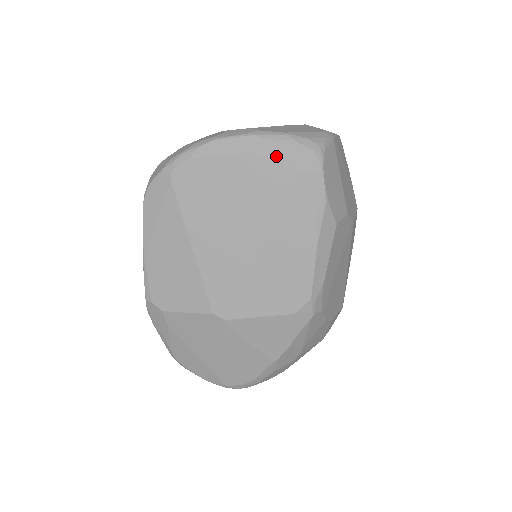
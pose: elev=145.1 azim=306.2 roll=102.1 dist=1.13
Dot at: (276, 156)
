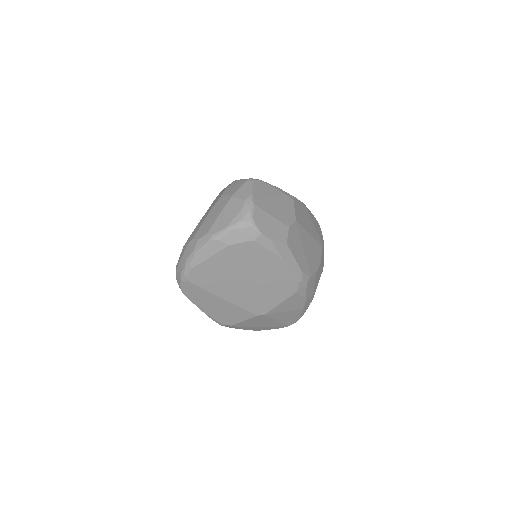
Dot at: (232, 243)
